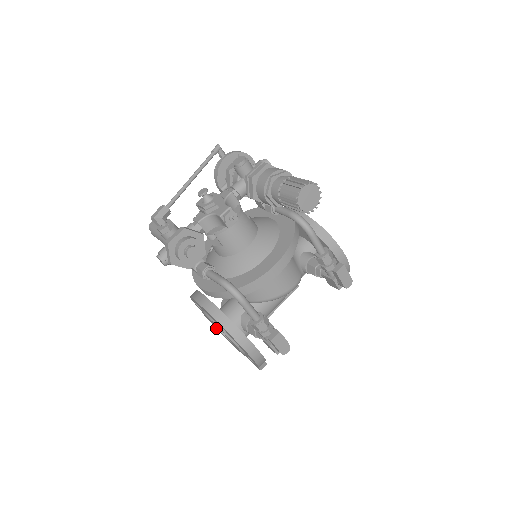
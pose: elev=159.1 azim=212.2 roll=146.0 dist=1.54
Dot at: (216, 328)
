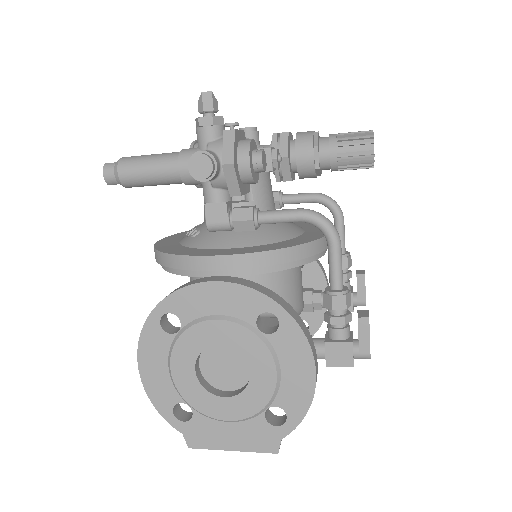
Dot at: (182, 385)
